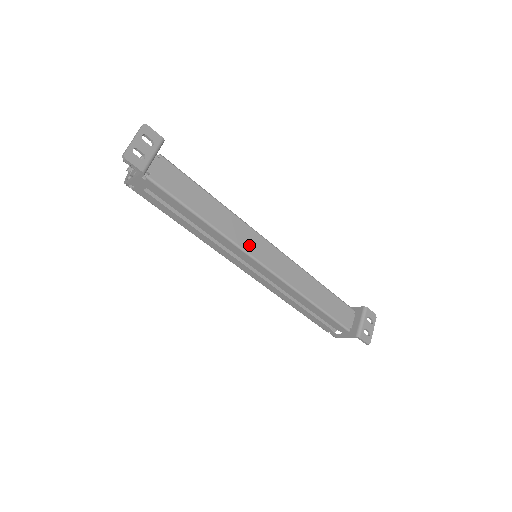
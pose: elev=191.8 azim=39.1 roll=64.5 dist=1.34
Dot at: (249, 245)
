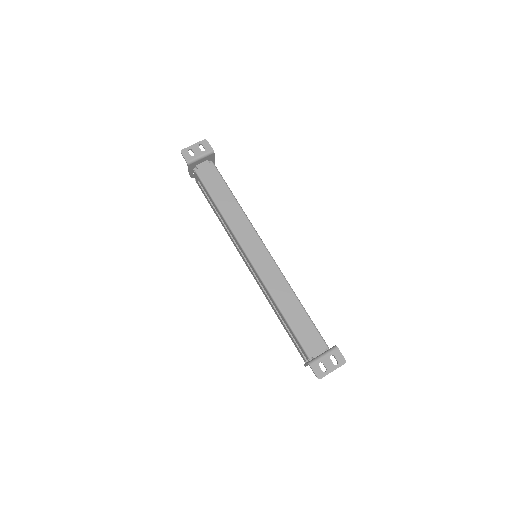
Dot at: (244, 239)
